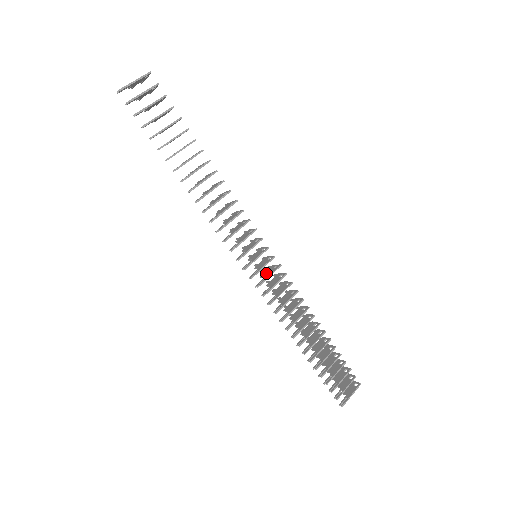
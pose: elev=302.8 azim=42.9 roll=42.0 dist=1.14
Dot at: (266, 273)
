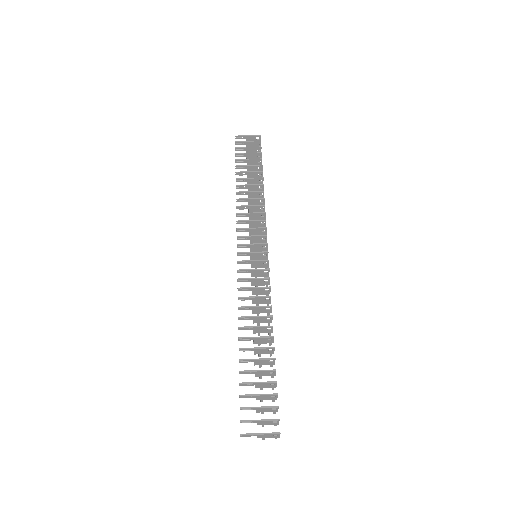
Dot at: (256, 273)
